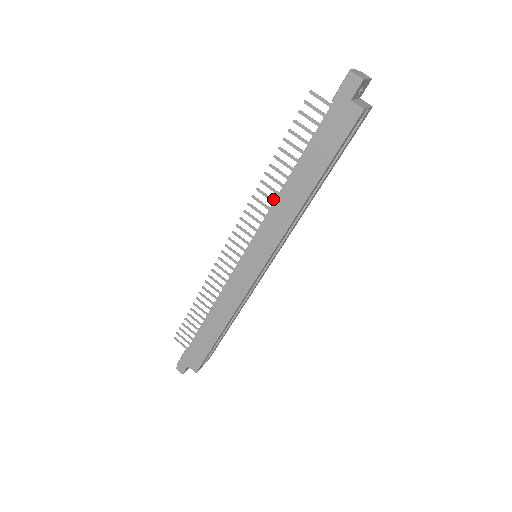
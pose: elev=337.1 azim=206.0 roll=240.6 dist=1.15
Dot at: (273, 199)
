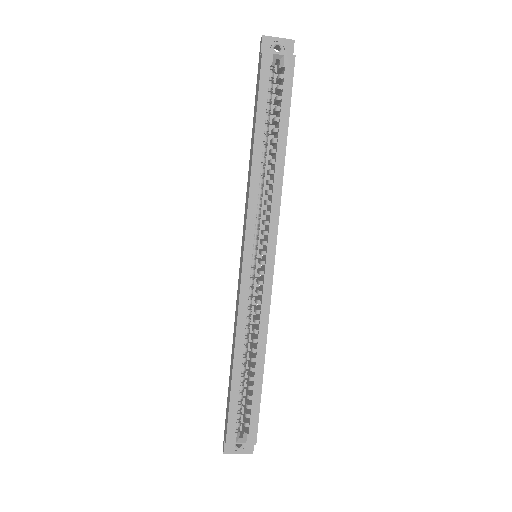
Dot at: occluded
